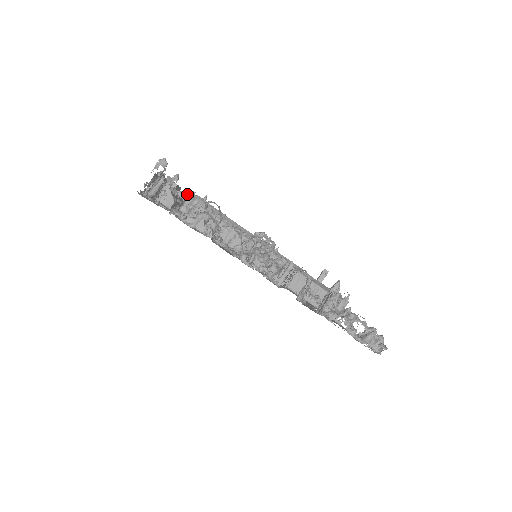
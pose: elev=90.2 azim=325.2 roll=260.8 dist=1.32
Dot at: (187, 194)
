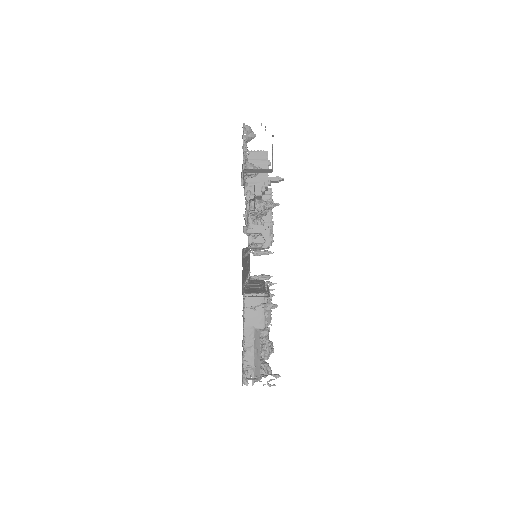
Dot at: (266, 328)
